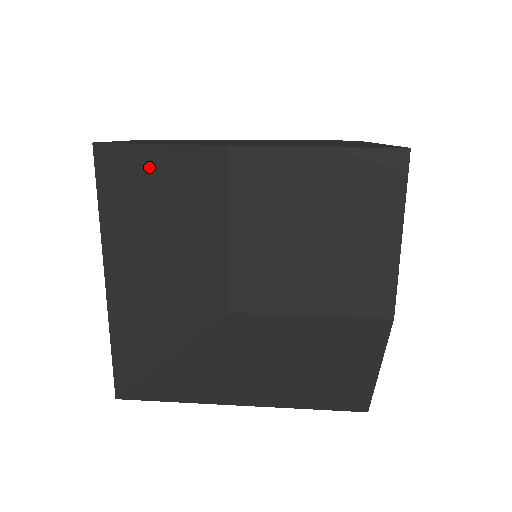
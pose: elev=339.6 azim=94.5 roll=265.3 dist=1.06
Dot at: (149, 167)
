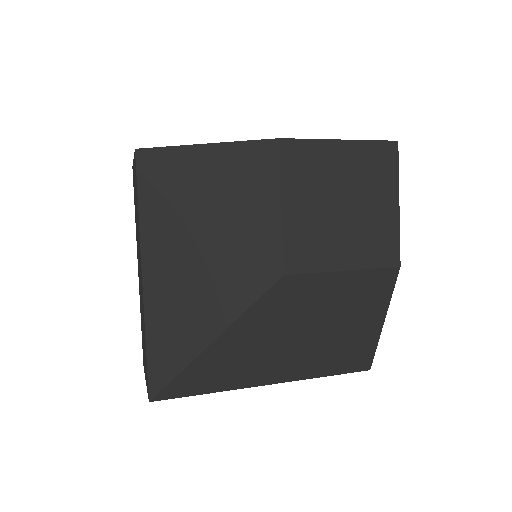
Dot at: (200, 163)
